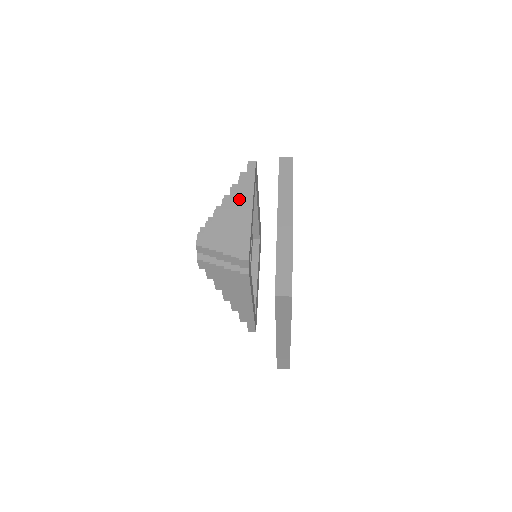
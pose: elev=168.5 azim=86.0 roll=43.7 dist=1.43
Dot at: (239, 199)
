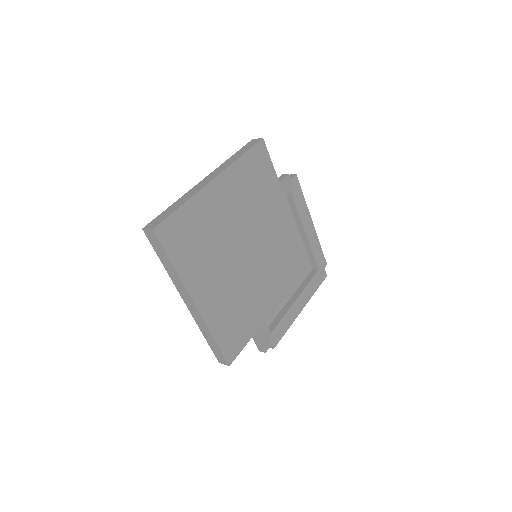
Dot at: occluded
